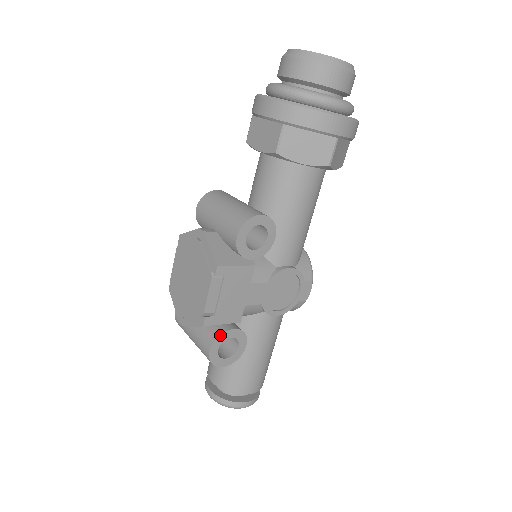
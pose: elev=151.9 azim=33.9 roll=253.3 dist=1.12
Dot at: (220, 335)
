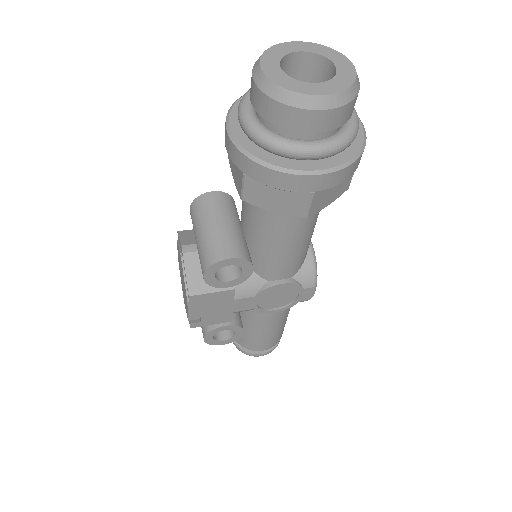
Dot at: (211, 330)
